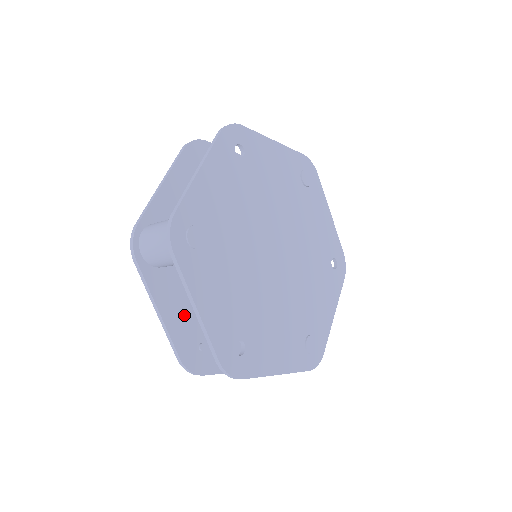
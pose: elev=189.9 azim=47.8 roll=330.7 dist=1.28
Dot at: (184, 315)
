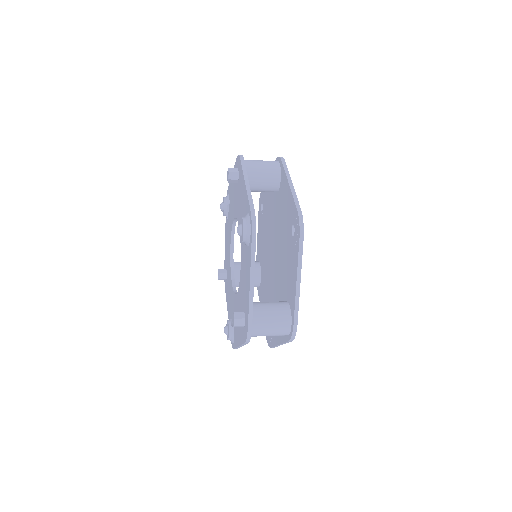
Dot at: occluded
